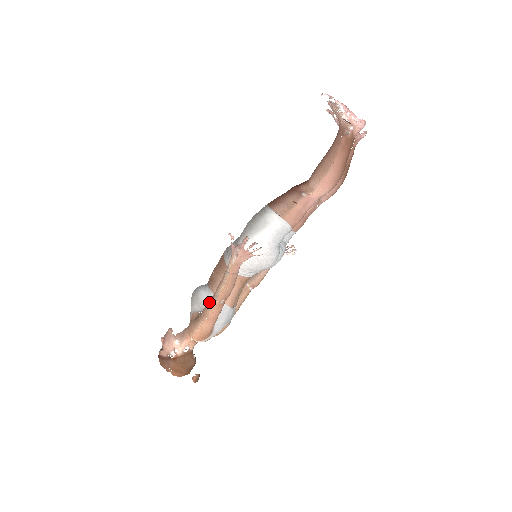
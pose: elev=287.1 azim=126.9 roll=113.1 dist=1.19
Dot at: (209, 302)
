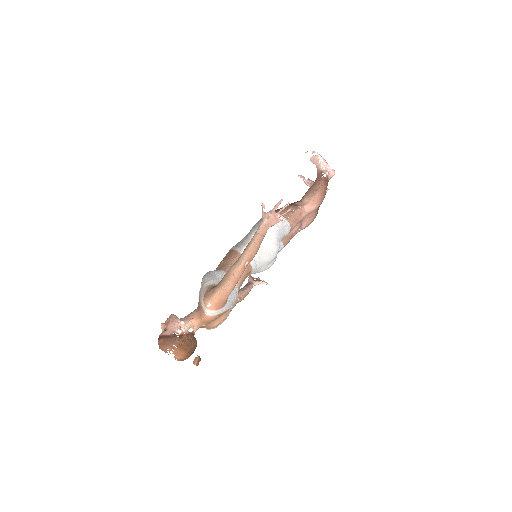
Dot at: (233, 266)
